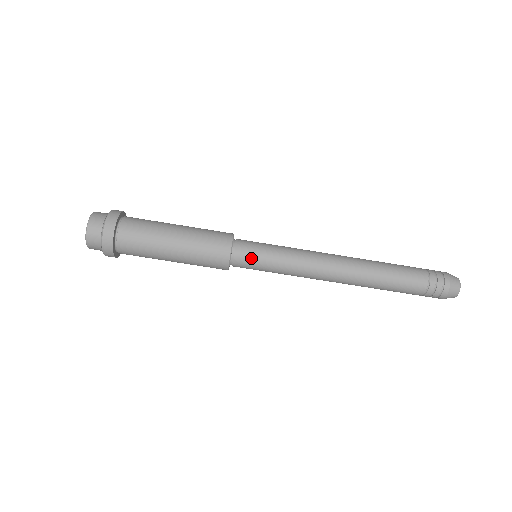
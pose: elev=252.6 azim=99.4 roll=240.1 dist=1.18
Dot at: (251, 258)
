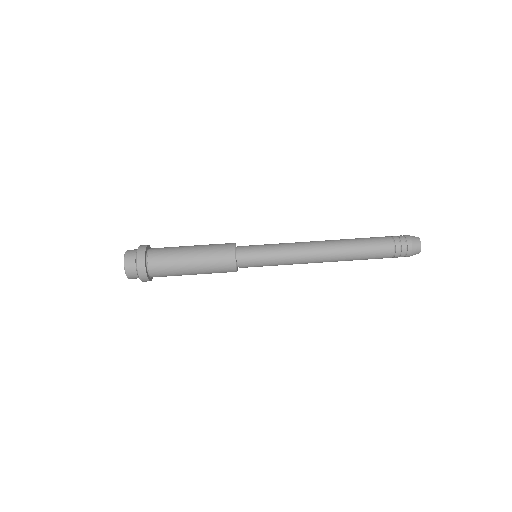
Dot at: (251, 250)
